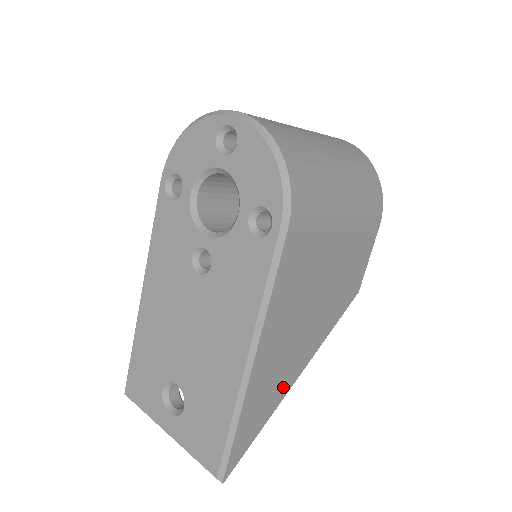
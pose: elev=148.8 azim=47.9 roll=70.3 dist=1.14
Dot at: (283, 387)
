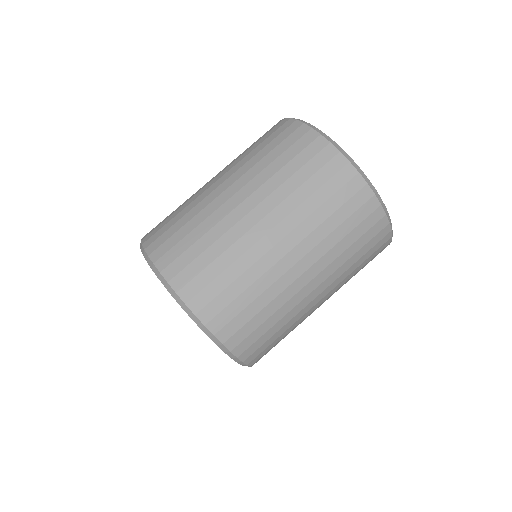
Dot at: occluded
